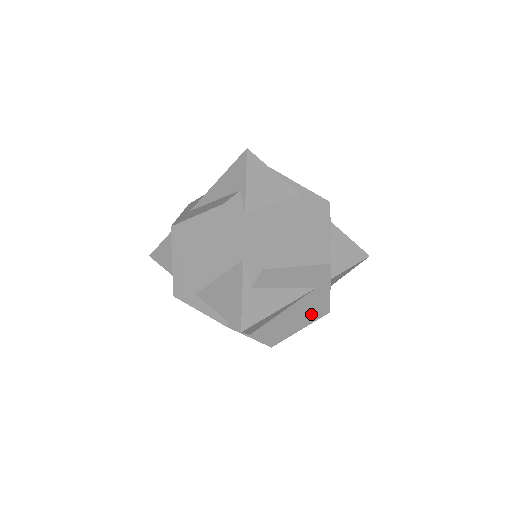
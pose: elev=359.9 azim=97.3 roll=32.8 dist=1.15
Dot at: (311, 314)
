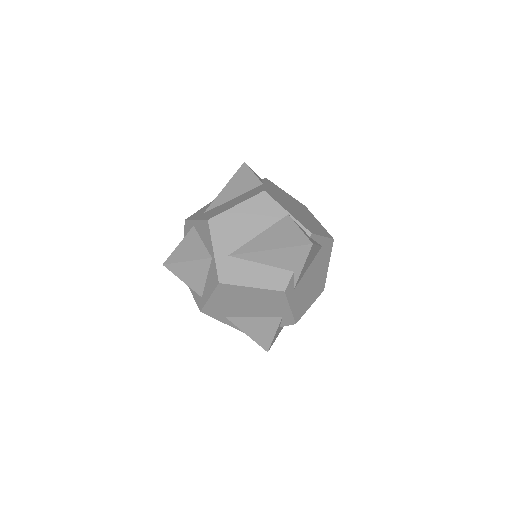
Dot at: occluded
